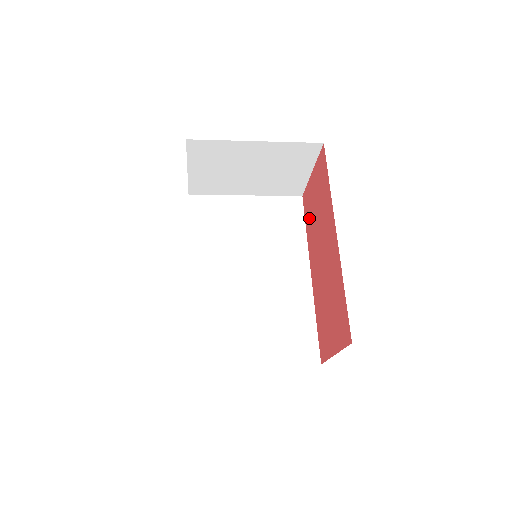
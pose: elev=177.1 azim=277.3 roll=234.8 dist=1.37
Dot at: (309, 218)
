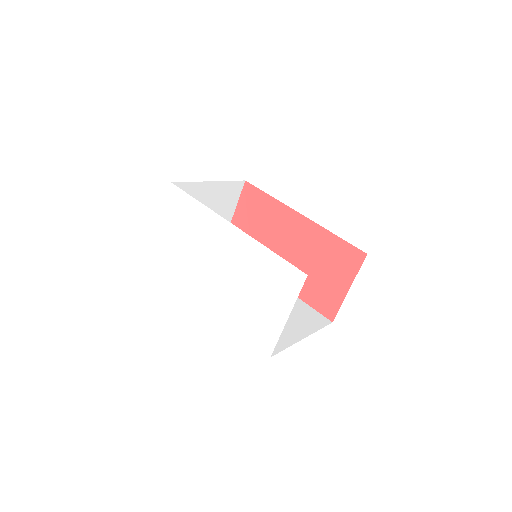
Dot at: occluded
